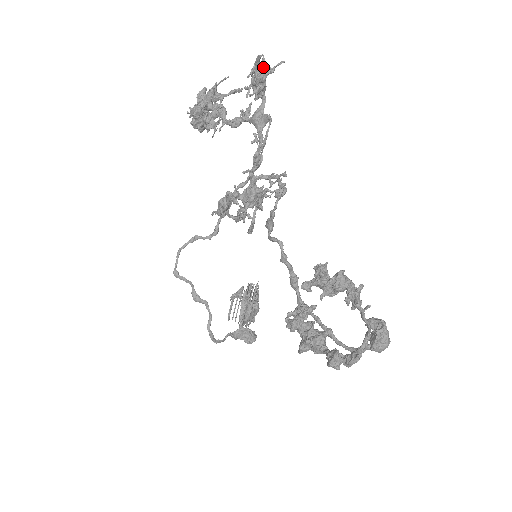
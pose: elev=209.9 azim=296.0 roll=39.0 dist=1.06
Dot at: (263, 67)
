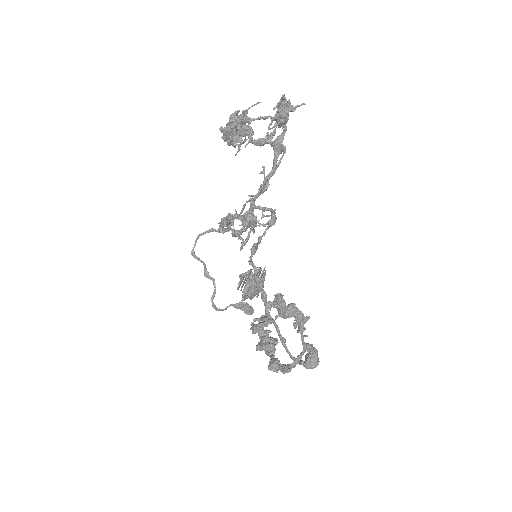
Dot at: (287, 104)
